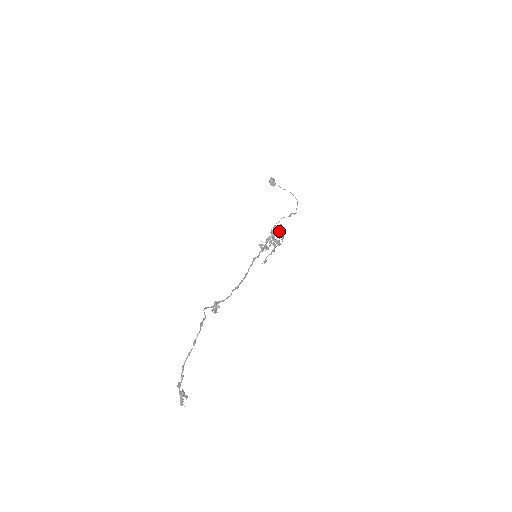
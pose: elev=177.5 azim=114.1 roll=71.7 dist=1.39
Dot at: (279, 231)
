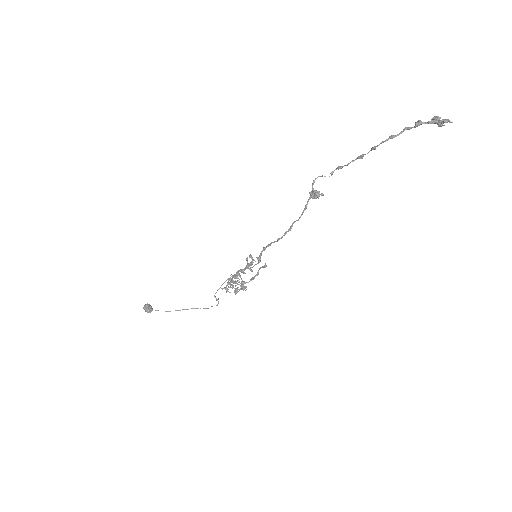
Dot at: (235, 283)
